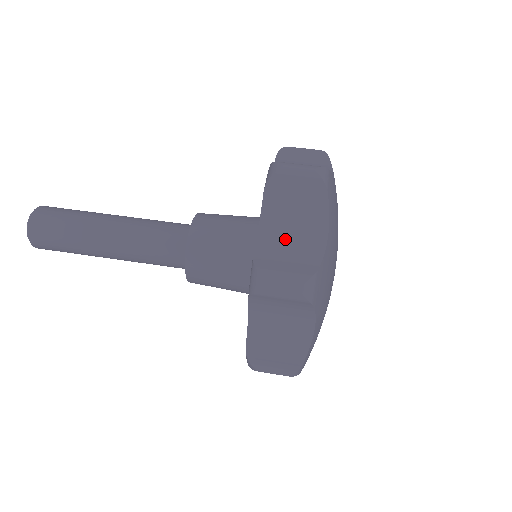
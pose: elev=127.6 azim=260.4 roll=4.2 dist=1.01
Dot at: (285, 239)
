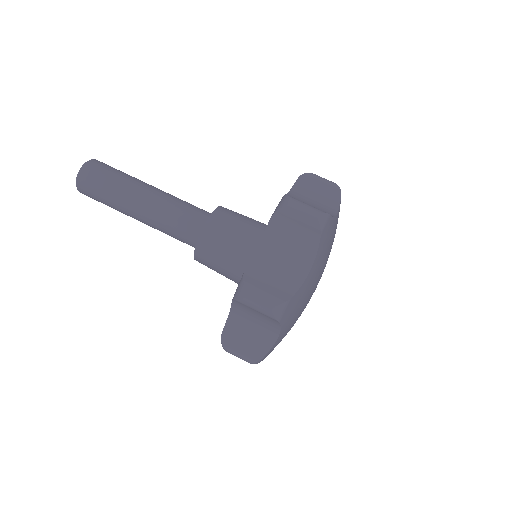
Dot at: (275, 263)
